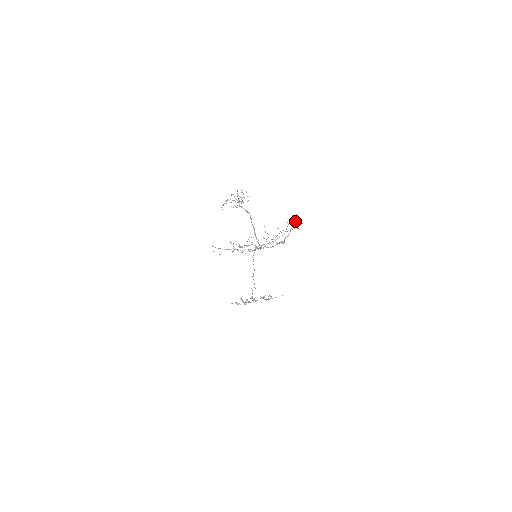
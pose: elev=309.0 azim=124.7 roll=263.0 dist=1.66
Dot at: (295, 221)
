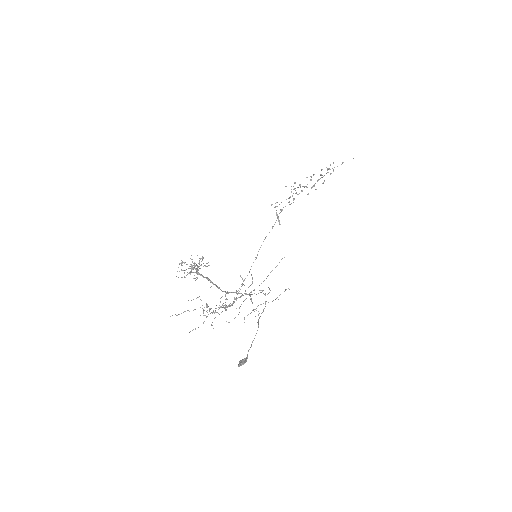
Dot at: occluded
